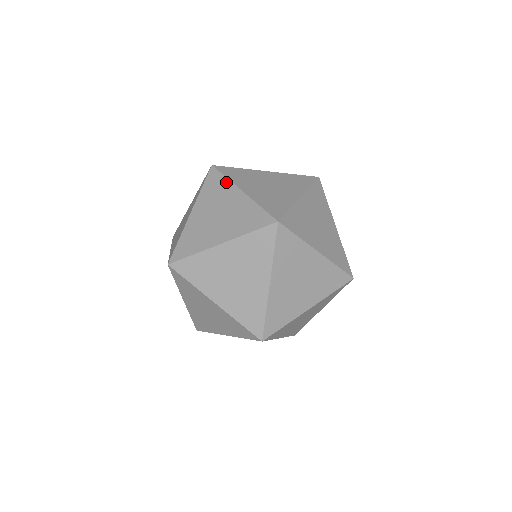
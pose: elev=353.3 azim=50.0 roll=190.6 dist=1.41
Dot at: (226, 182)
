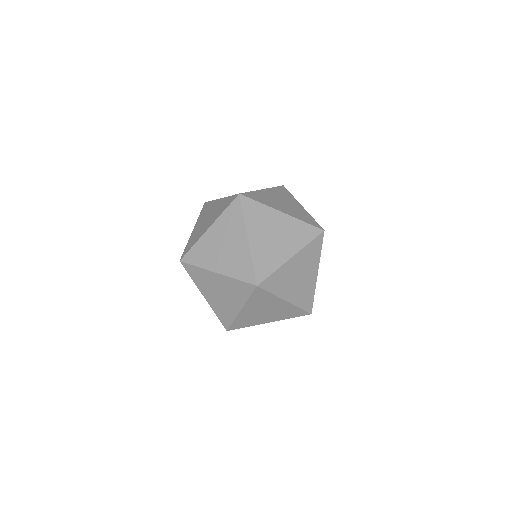
Dot at: (241, 220)
